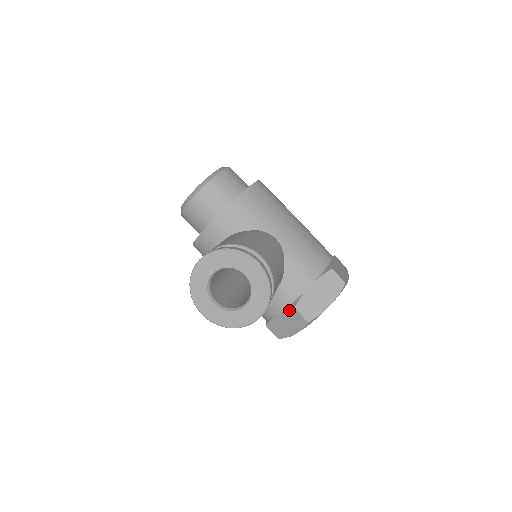
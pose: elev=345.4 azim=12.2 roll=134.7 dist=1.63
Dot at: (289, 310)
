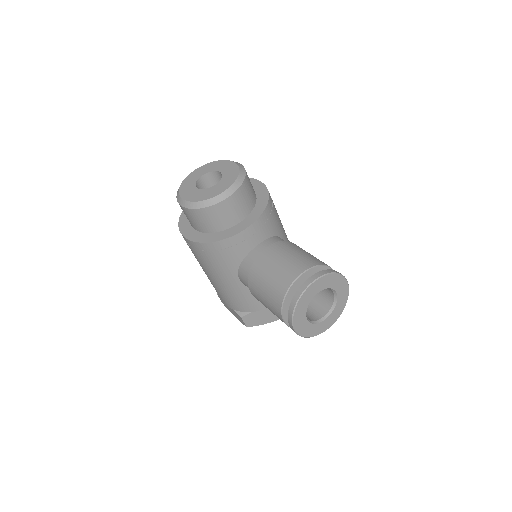
Dot at: occluded
